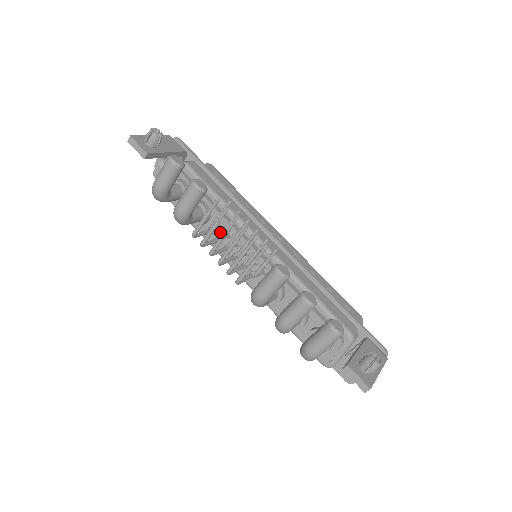
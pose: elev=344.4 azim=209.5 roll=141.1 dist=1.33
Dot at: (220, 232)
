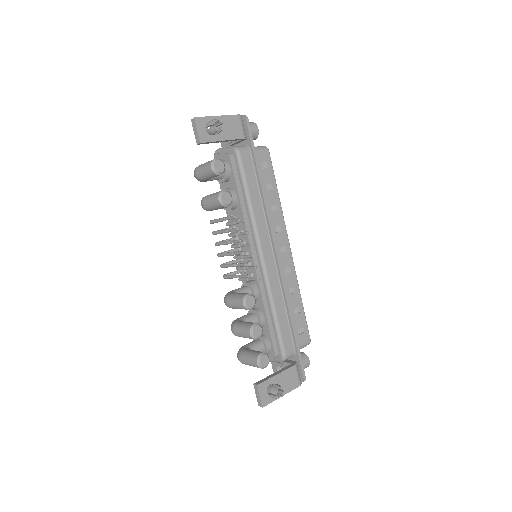
Dot at: (237, 224)
